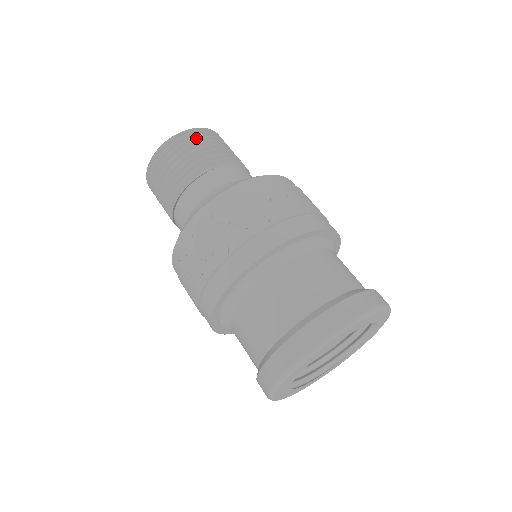
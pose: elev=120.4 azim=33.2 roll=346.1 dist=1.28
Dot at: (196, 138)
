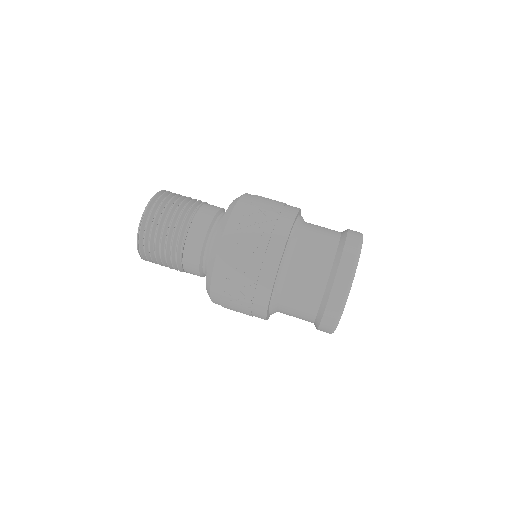
Dot at: (164, 200)
